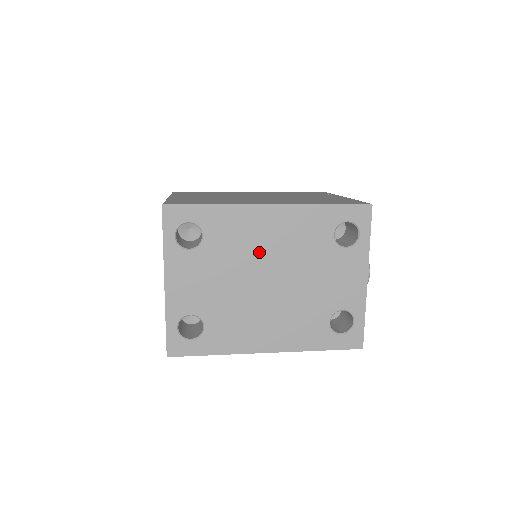
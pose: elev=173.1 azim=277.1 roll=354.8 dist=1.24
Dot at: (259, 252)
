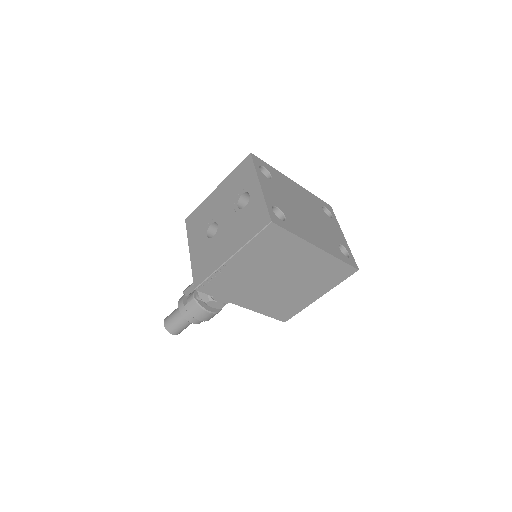
Dot at: (297, 197)
